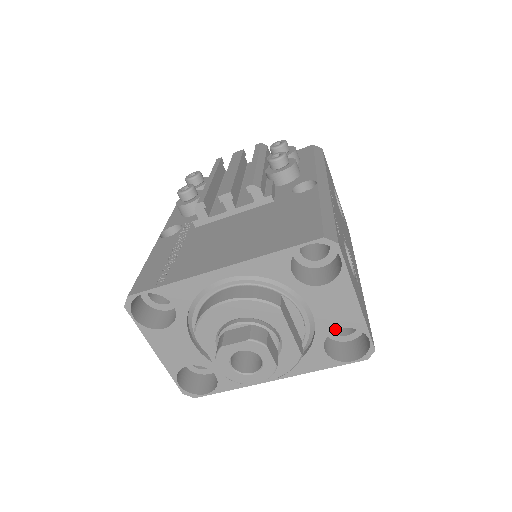
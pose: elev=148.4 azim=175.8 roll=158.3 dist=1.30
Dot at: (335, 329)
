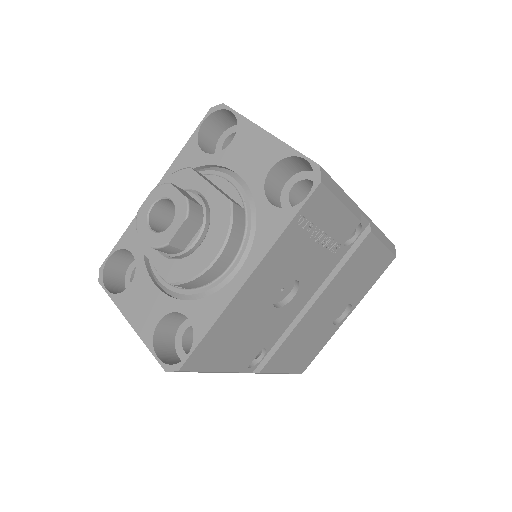
Dot at: (266, 174)
